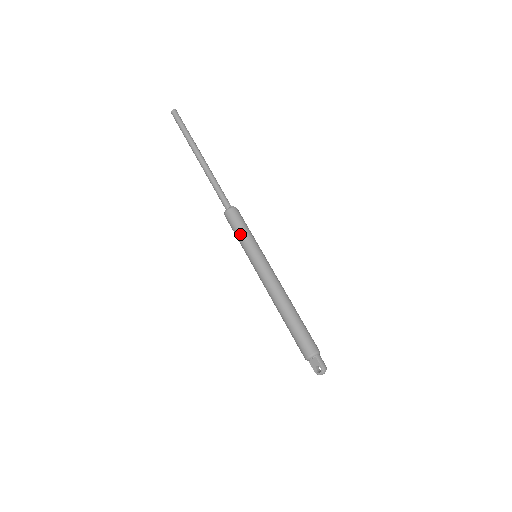
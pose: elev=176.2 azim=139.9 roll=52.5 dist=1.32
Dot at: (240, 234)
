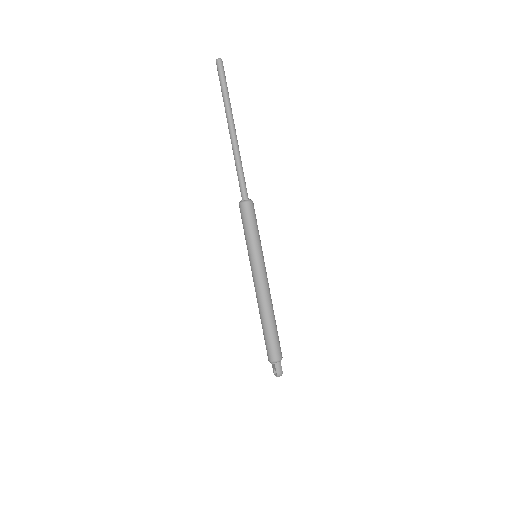
Dot at: (245, 232)
